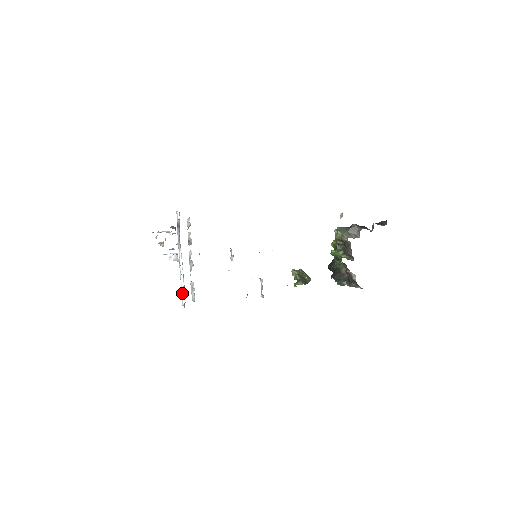
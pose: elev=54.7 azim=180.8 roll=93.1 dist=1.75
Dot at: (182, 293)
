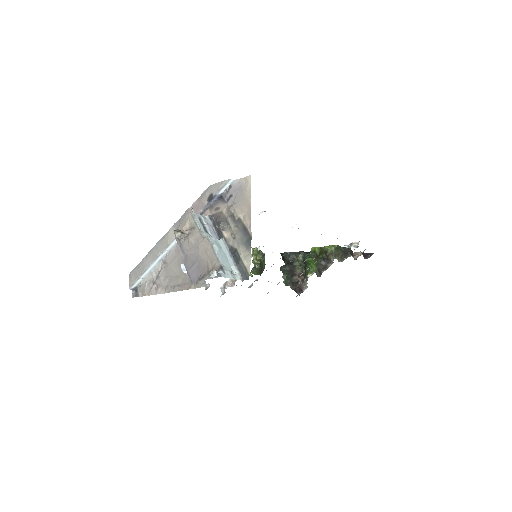
Dot at: (141, 276)
